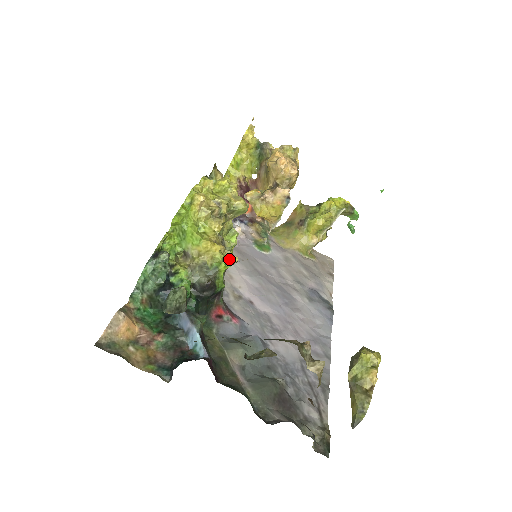
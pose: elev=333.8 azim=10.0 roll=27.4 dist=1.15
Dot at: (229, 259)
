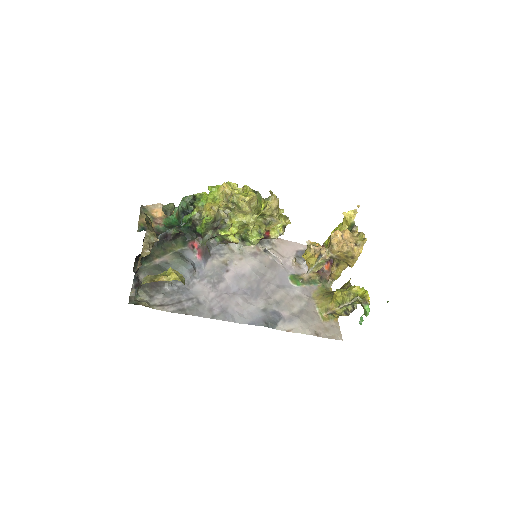
Dot at: (210, 219)
